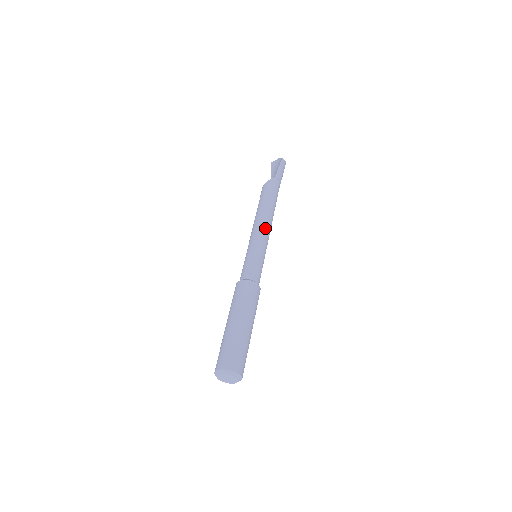
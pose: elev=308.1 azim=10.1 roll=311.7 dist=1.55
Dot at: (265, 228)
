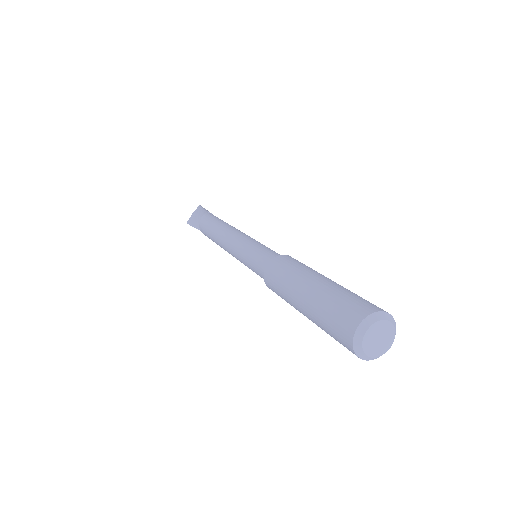
Dot at: (242, 232)
